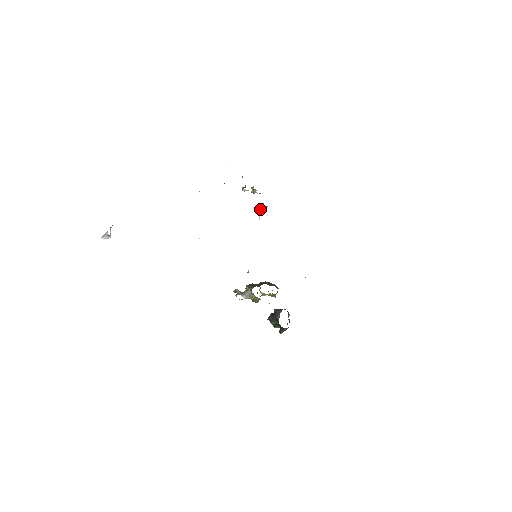
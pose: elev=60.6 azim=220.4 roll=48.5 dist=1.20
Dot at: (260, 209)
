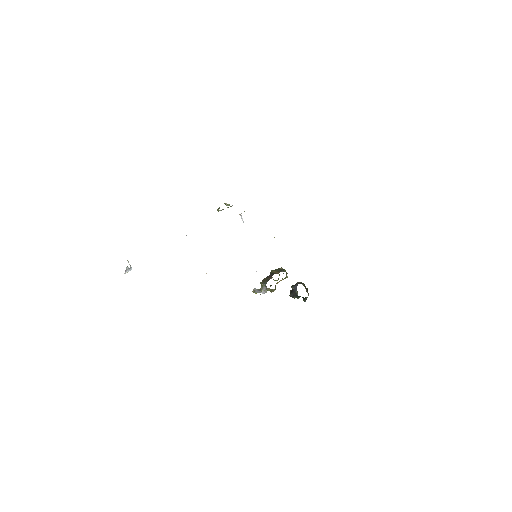
Dot at: (240, 214)
